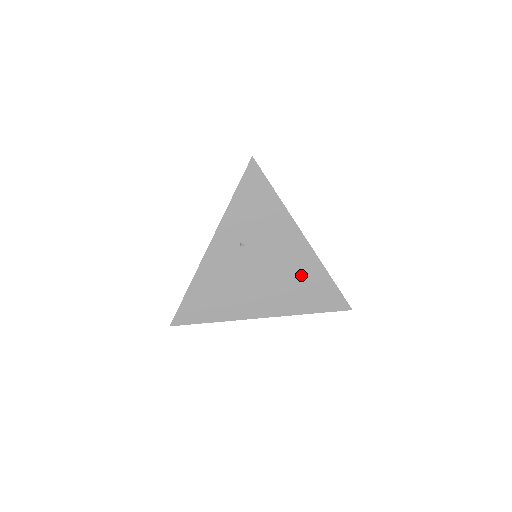
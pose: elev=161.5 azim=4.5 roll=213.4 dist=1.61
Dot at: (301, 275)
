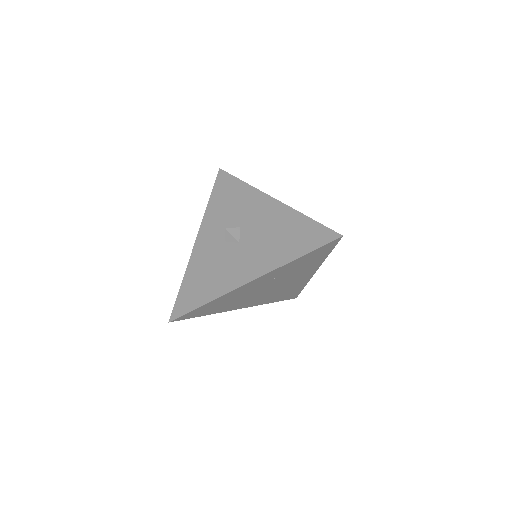
Dot at: (290, 288)
